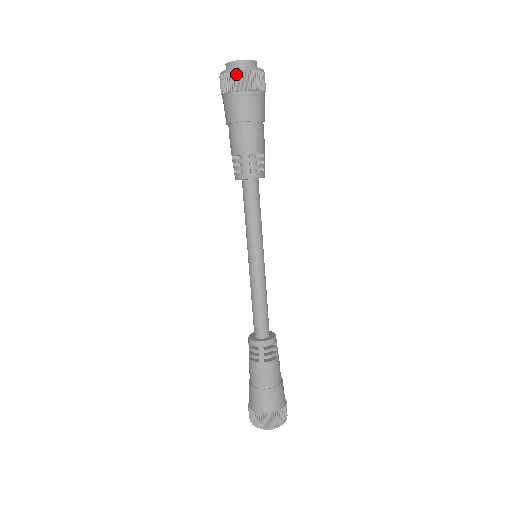
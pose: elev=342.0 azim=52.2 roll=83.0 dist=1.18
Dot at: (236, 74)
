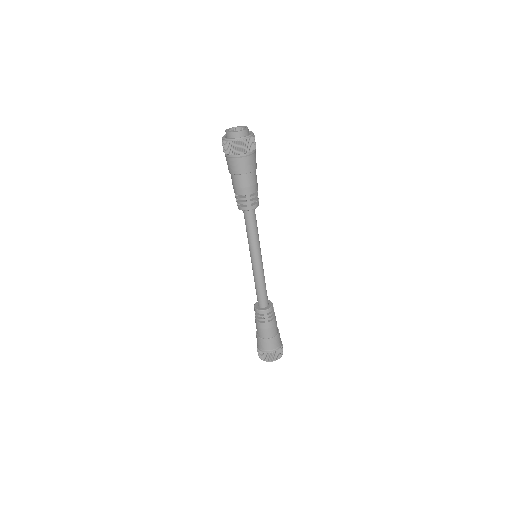
Dot at: (238, 143)
